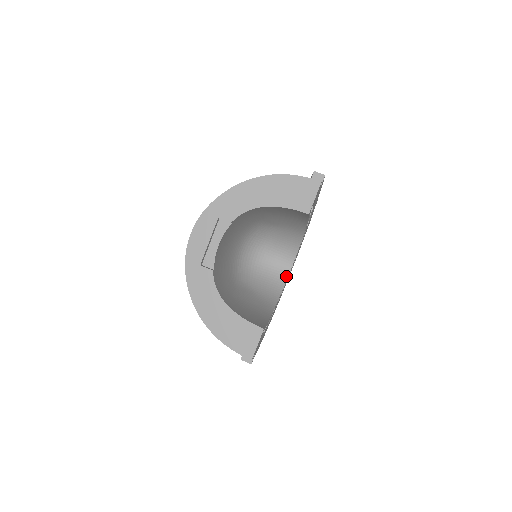
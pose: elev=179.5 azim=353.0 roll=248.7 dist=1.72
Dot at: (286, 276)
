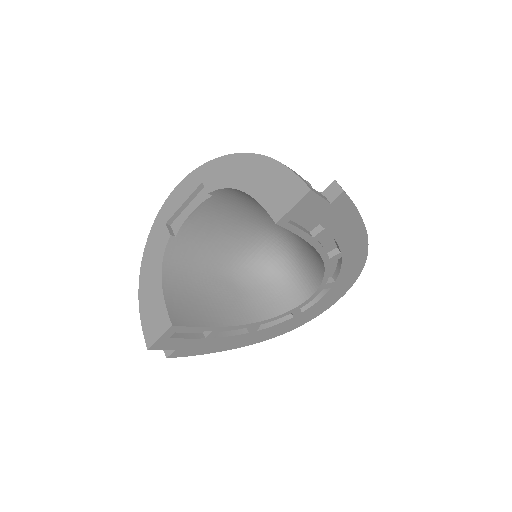
Dot at: (297, 304)
